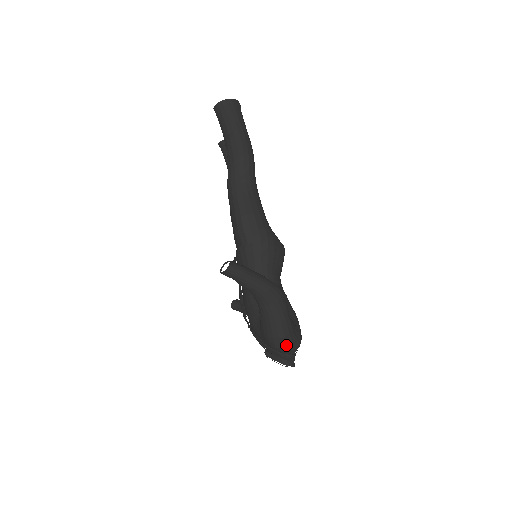
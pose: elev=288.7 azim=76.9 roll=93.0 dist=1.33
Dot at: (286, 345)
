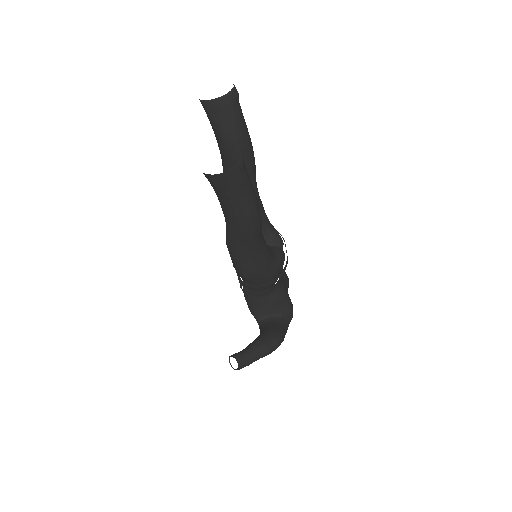
Dot at: occluded
